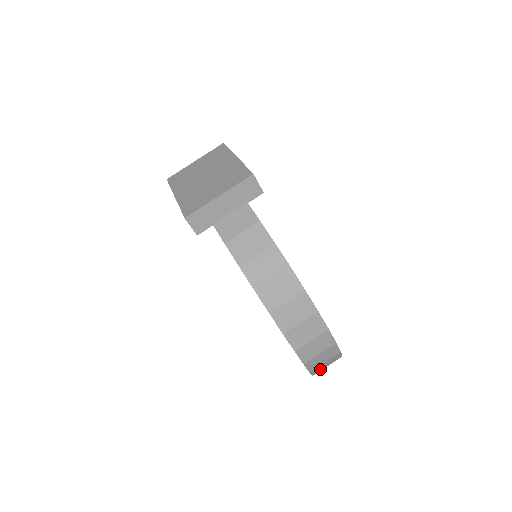
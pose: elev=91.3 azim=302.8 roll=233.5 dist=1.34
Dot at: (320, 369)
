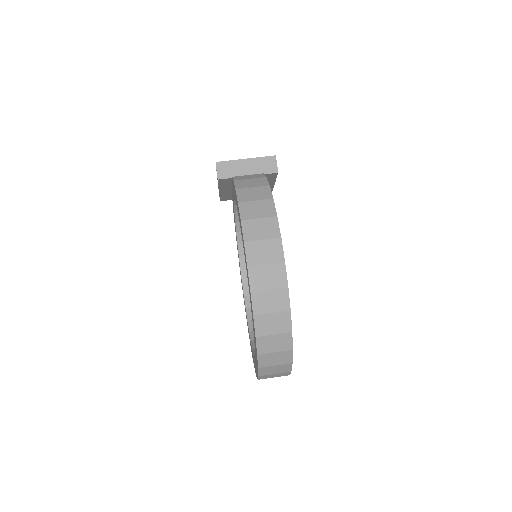
Dot at: (265, 330)
